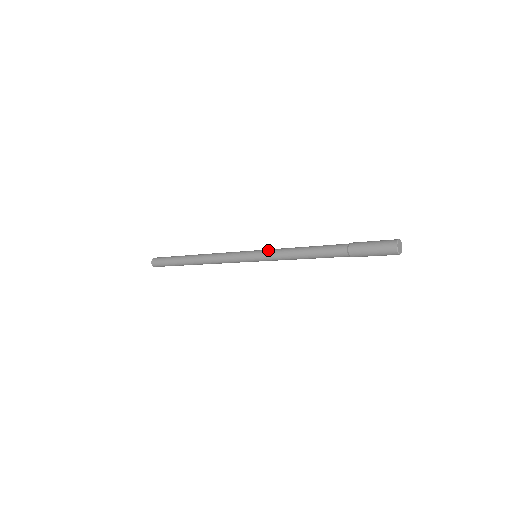
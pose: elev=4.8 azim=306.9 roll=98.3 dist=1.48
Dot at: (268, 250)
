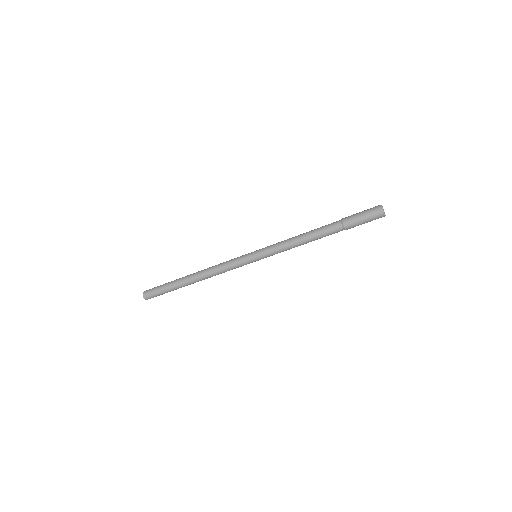
Dot at: (268, 246)
